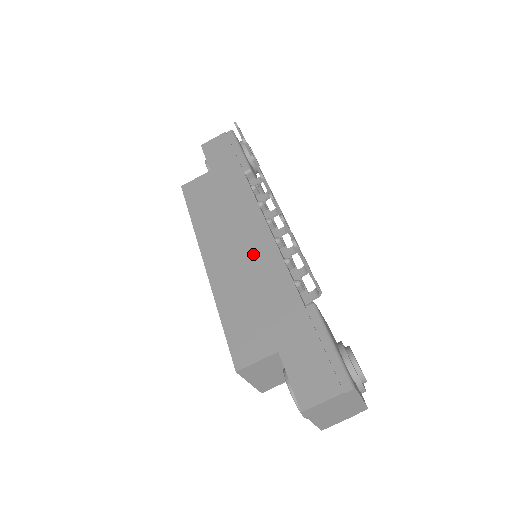
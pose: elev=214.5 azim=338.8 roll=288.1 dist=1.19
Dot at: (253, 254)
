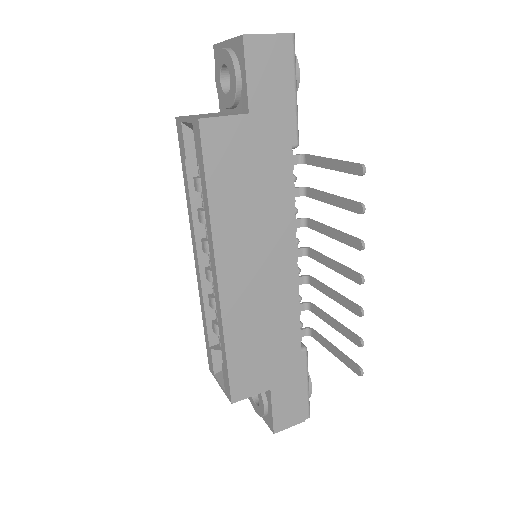
Dot at: (274, 286)
